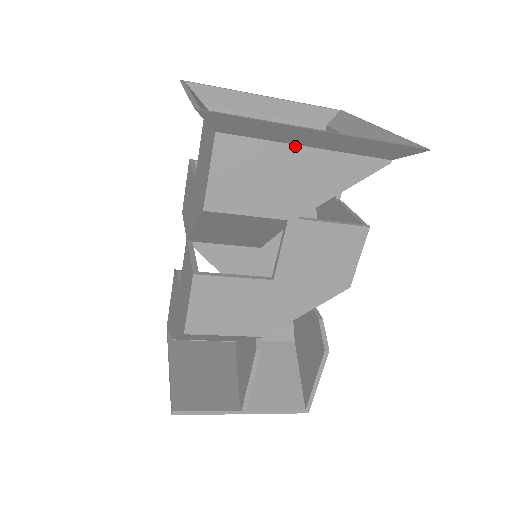
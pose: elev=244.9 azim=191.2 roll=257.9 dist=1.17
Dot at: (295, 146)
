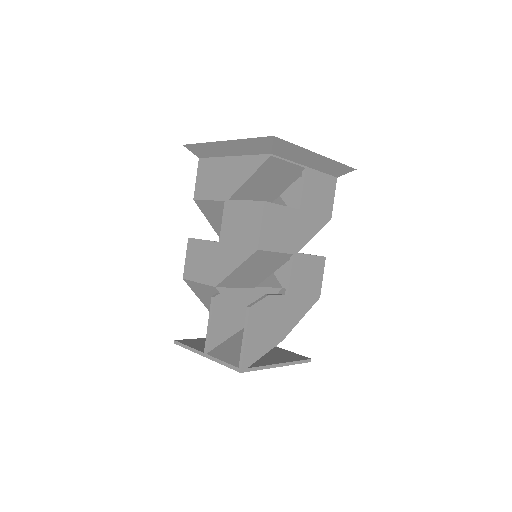
Dot at: (227, 157)
